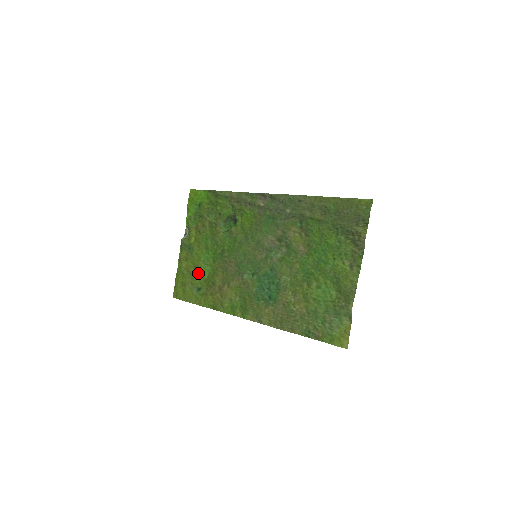
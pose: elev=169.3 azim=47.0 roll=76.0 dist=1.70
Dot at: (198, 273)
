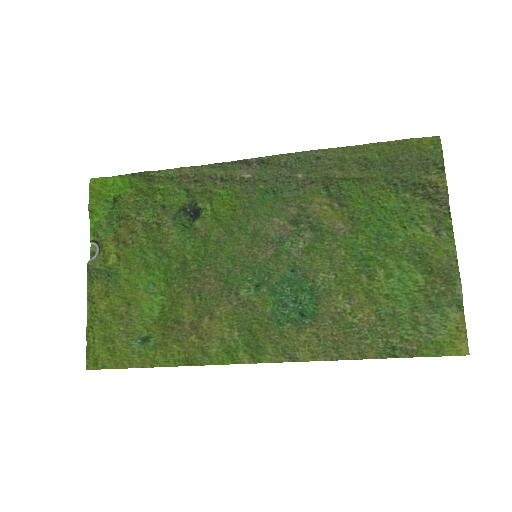
Dot at: (138, 312)
